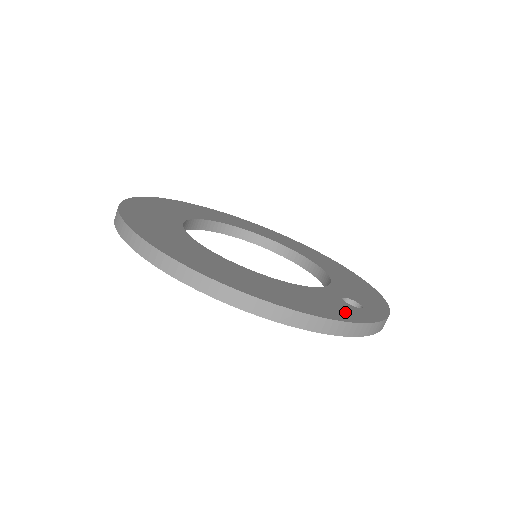
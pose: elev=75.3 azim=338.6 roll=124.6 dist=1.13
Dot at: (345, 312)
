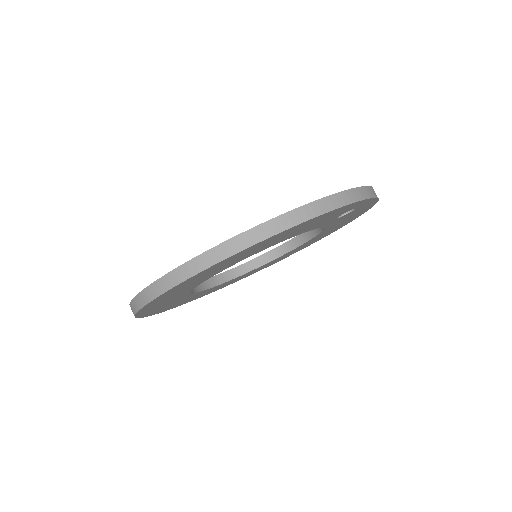
Dot at: occluded
